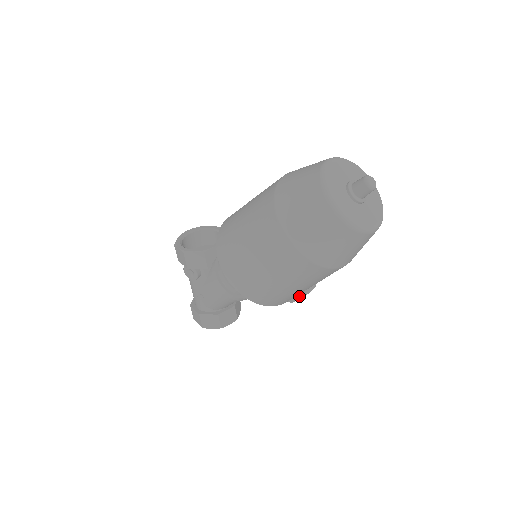
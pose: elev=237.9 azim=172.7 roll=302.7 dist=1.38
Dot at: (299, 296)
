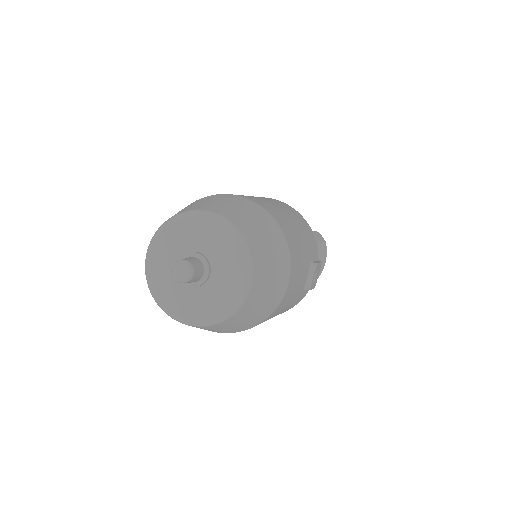
Dot at: occluded
